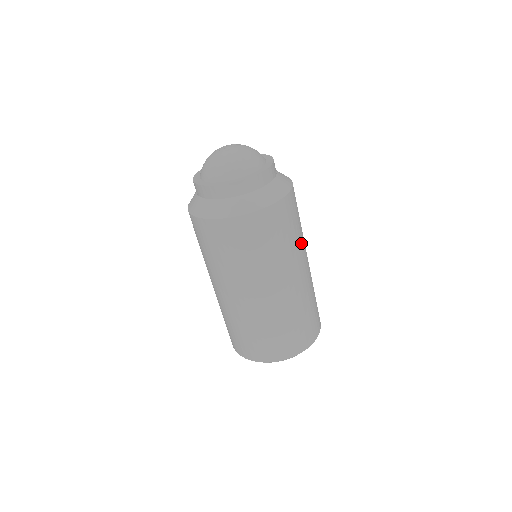
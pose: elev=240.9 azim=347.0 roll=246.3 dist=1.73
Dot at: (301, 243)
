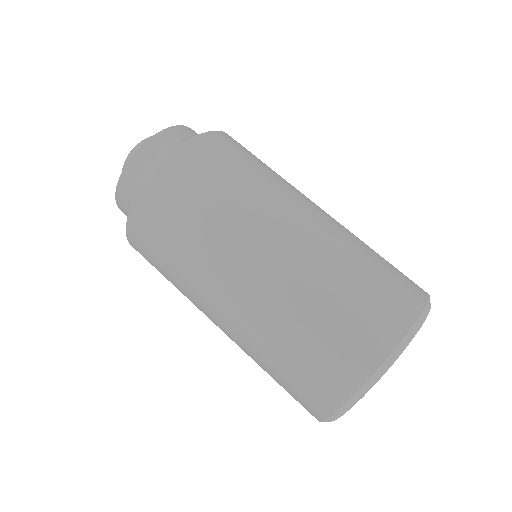
Dot at: occluded
